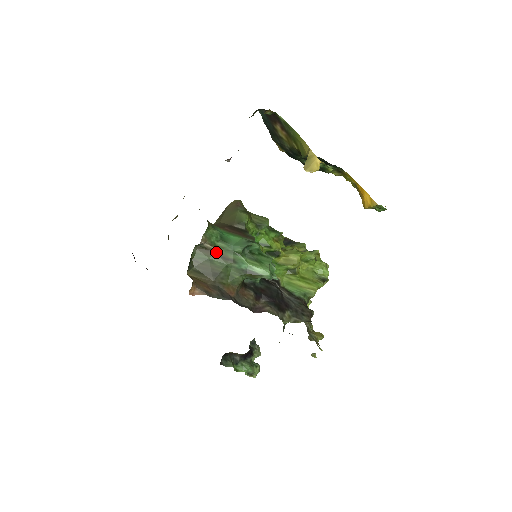
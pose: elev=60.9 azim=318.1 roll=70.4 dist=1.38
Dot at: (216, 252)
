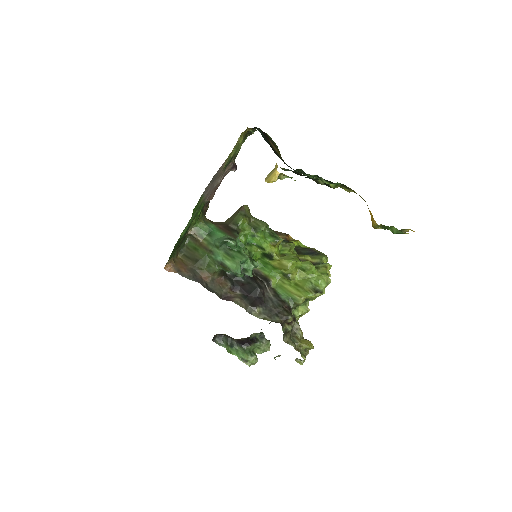
Dot at: (201, 243)
